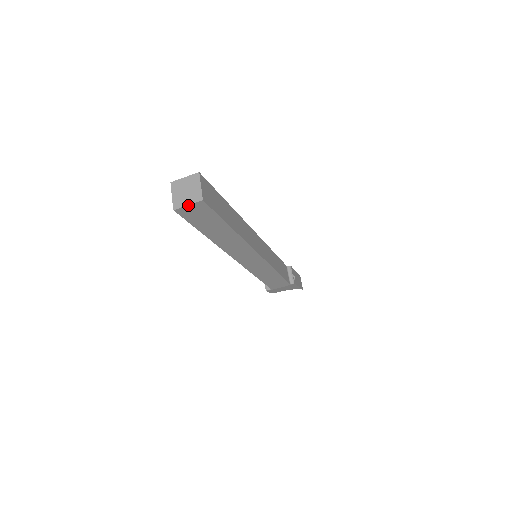
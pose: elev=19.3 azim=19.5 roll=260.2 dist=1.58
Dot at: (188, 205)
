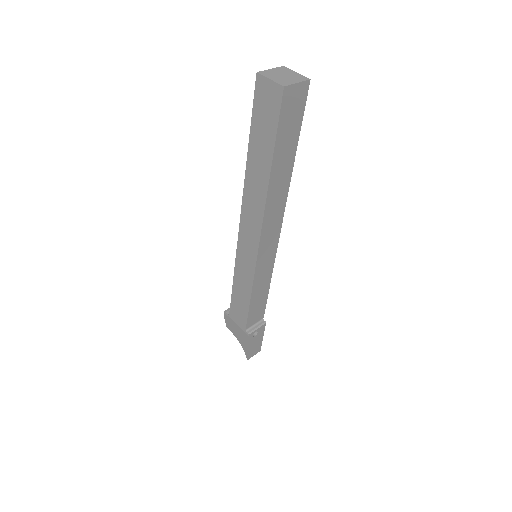
Dot at: (270, 79)
